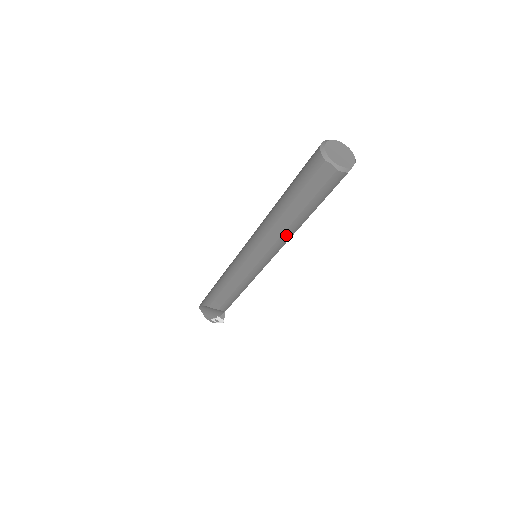
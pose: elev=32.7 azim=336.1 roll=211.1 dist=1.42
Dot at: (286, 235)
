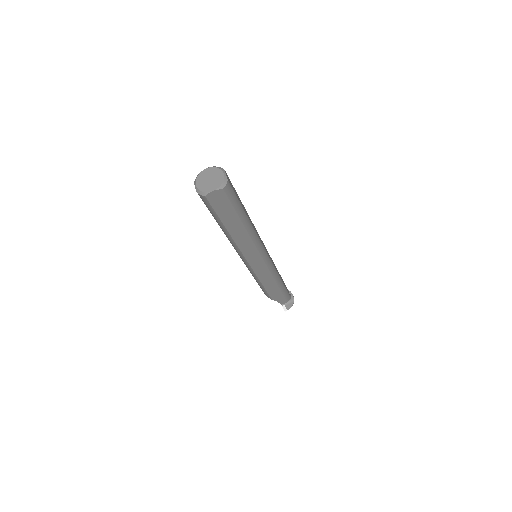
Dot at: (230, 240)
